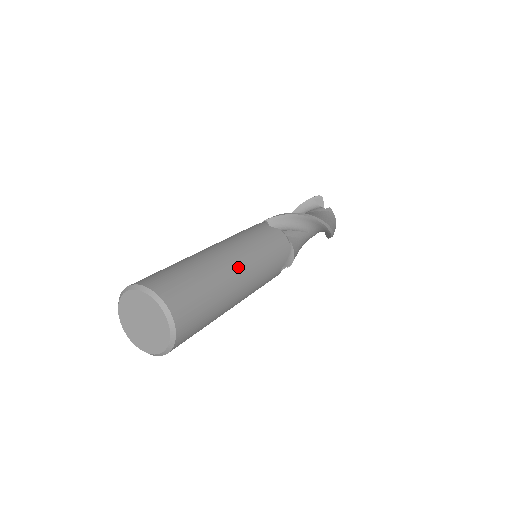
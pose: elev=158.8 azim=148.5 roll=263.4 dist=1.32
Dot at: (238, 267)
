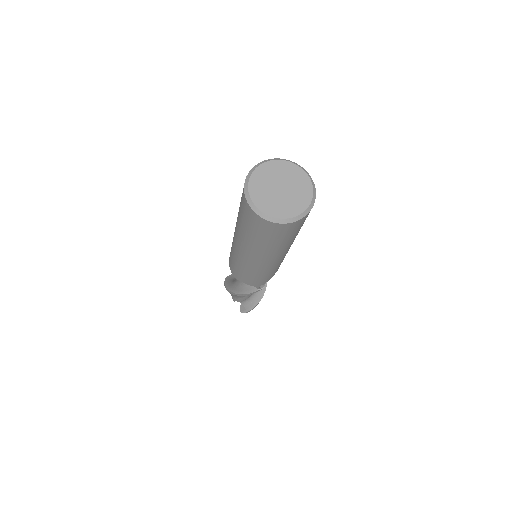
Dot at: occluded
